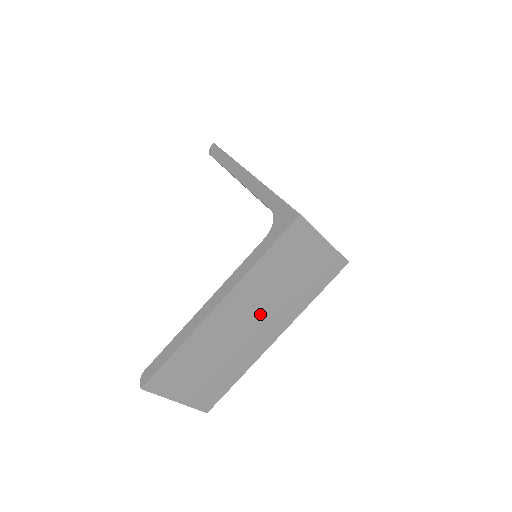
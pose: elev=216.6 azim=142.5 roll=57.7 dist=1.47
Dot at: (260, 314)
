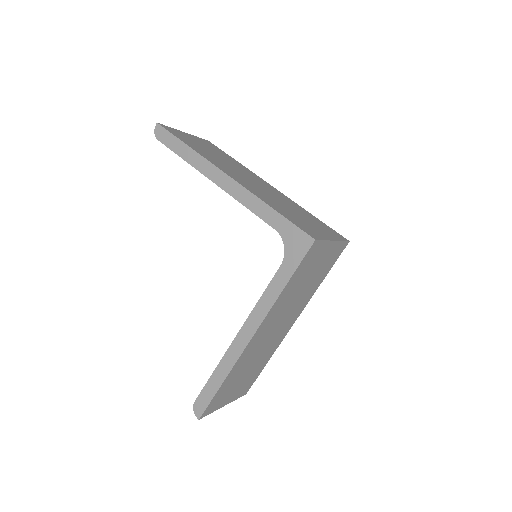
Dot at: (283, 319)
